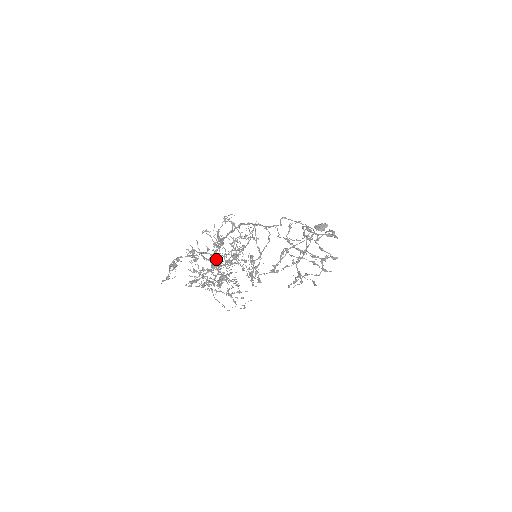
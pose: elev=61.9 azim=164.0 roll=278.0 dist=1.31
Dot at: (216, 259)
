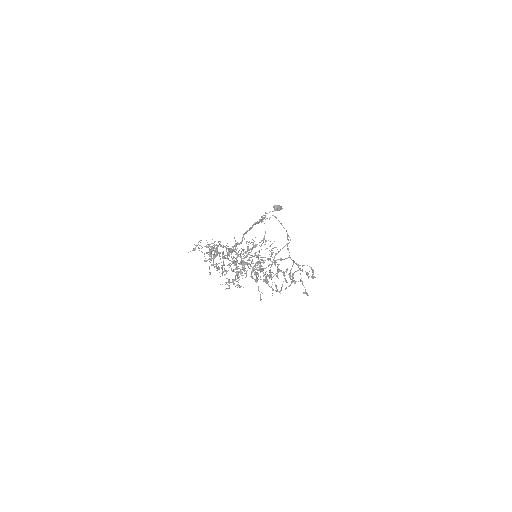
Dot at: (242, 263)
